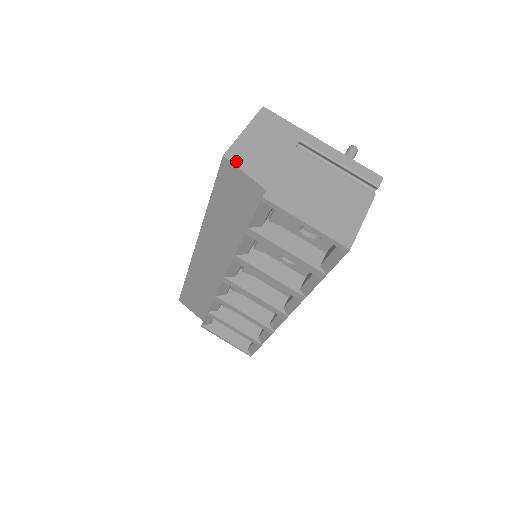
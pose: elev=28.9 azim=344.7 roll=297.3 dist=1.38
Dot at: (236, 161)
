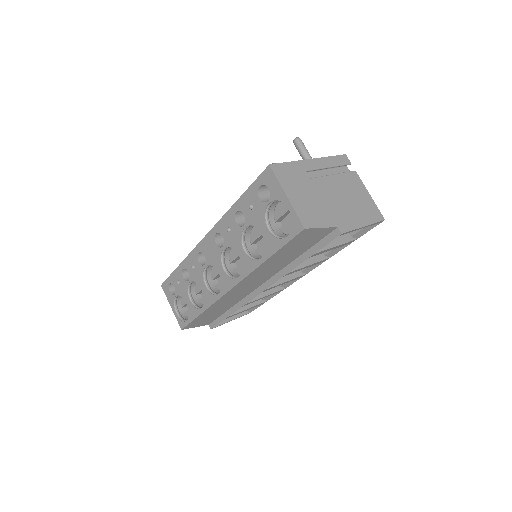
Dot at: (311, 225)
